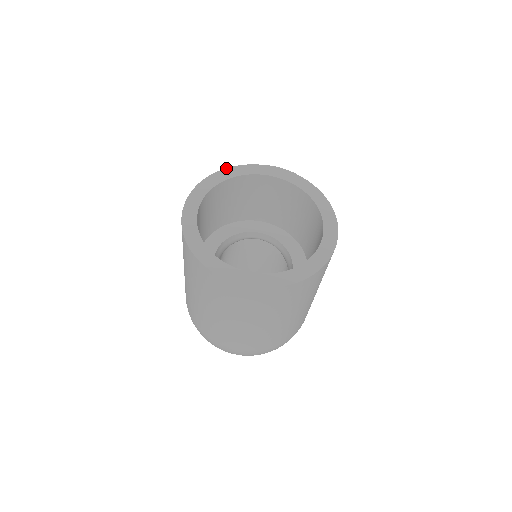
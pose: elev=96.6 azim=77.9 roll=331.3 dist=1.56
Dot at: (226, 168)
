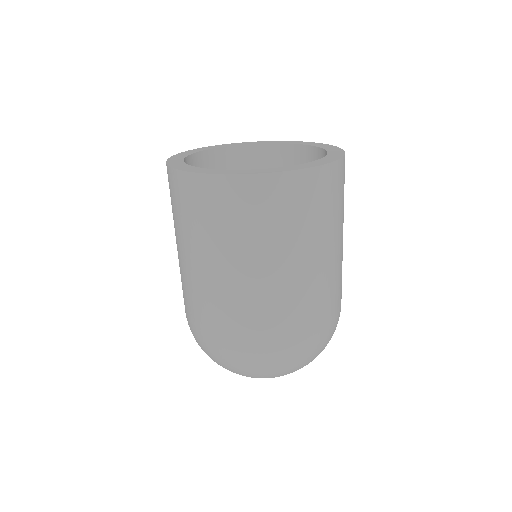
Dot at: (197, 148)
